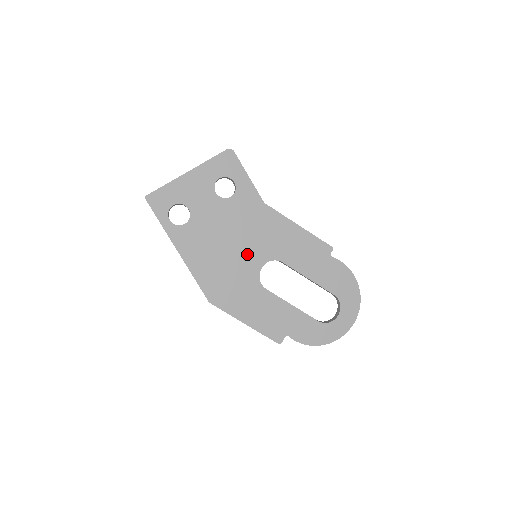
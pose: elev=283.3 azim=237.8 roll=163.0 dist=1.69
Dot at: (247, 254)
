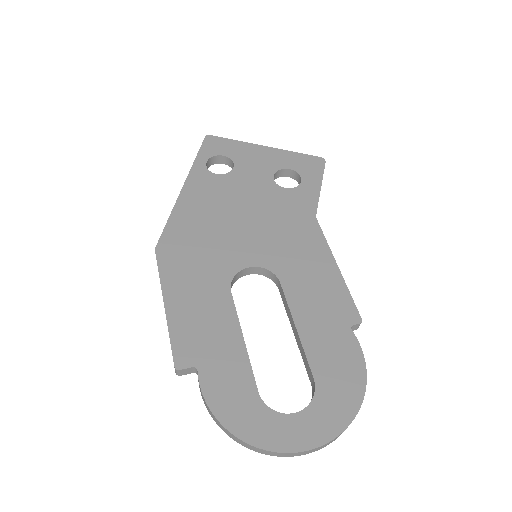
Dot at: (248, 242)
